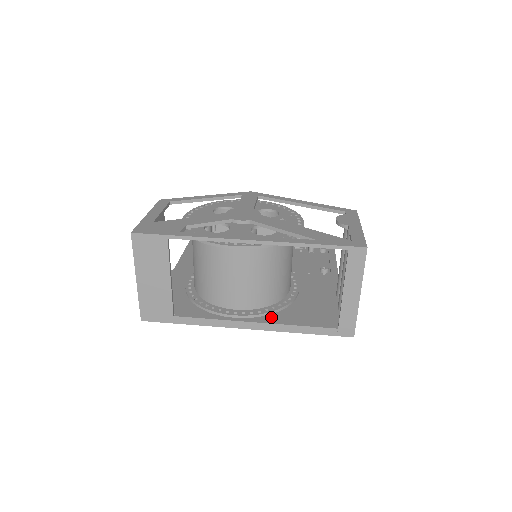
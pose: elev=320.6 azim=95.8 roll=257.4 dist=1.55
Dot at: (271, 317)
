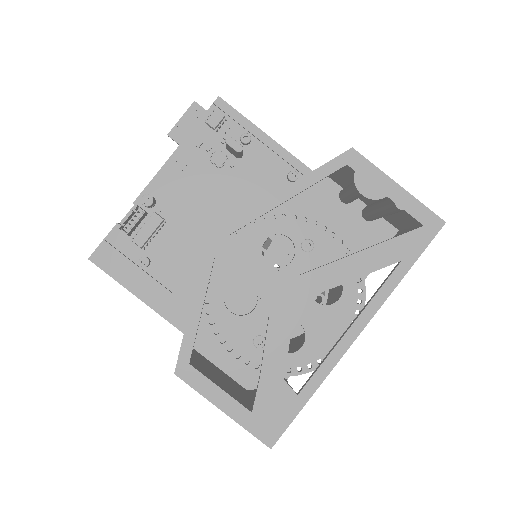
Dot at: occluded
